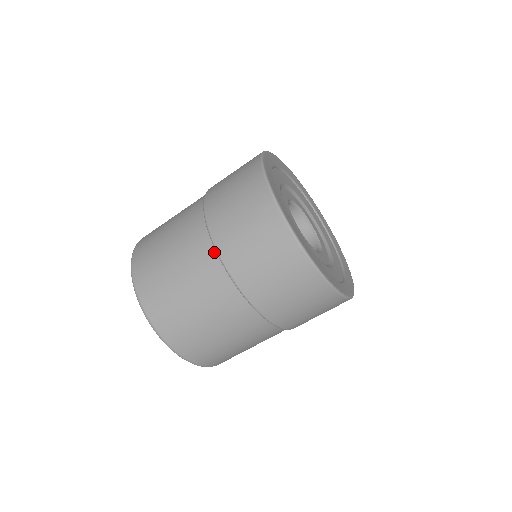
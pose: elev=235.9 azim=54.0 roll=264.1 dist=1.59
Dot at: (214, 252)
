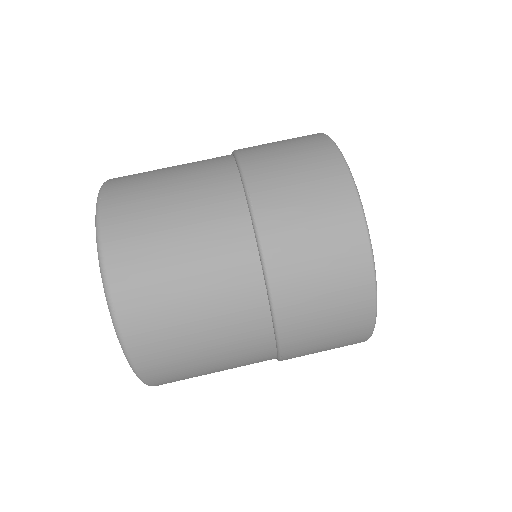
Dot at: (236, 171)
